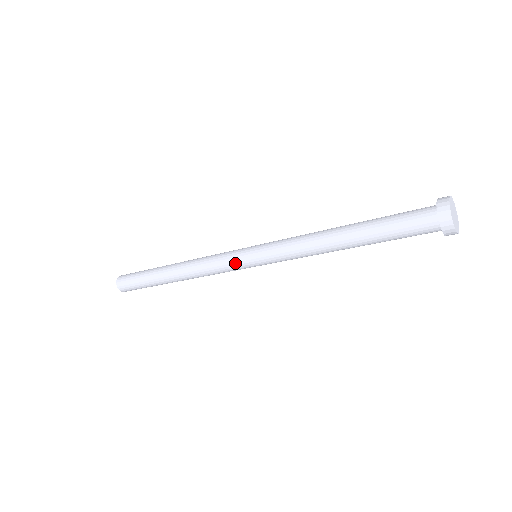
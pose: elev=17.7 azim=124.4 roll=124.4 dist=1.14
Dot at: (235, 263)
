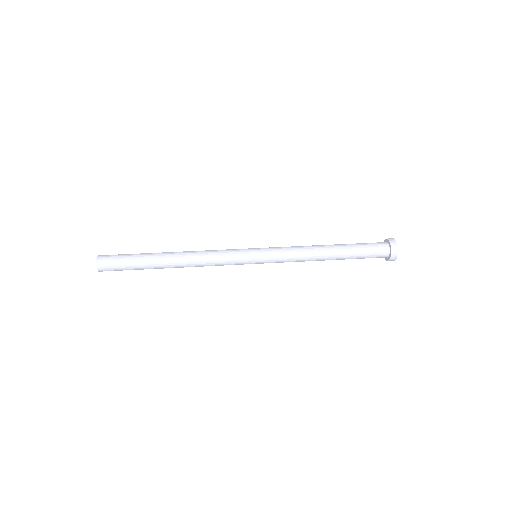
Dot at: occluded
